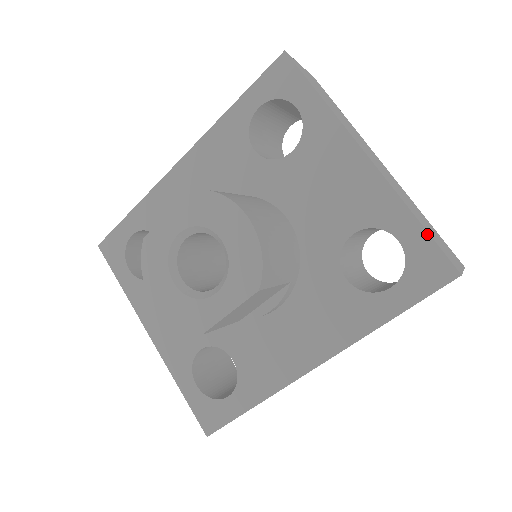
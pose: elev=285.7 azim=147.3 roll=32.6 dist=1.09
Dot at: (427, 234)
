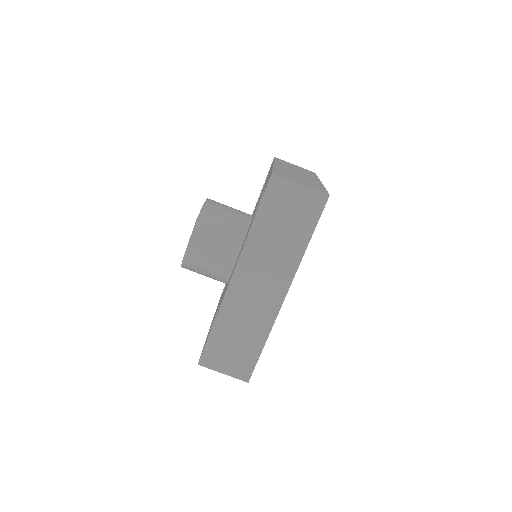
Dot at: occluded
